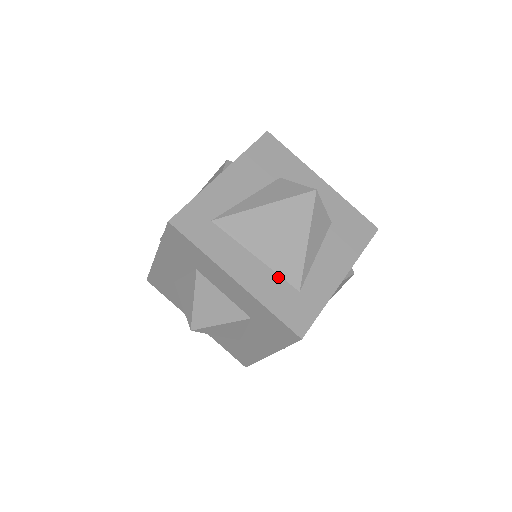
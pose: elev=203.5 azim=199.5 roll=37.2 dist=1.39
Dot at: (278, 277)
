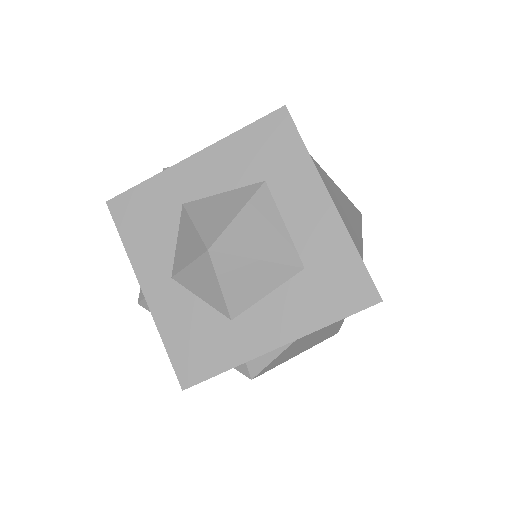
Dot at: occluded
